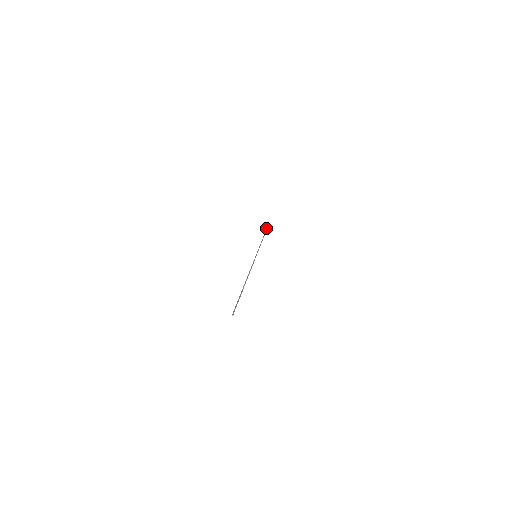
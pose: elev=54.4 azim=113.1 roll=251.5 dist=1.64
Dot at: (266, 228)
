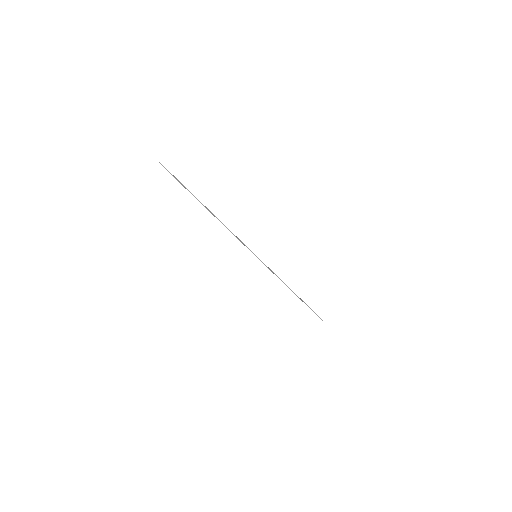
Dot at: occluded
